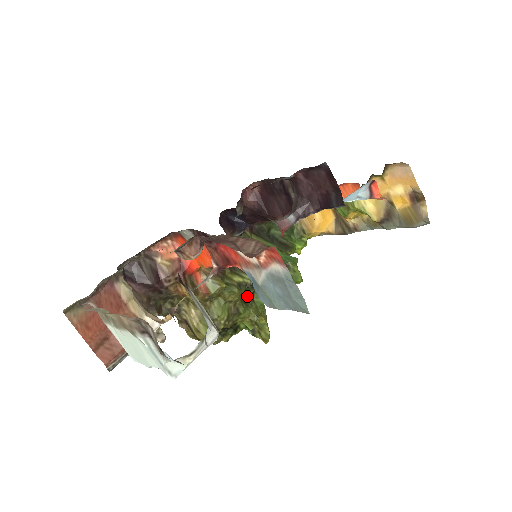
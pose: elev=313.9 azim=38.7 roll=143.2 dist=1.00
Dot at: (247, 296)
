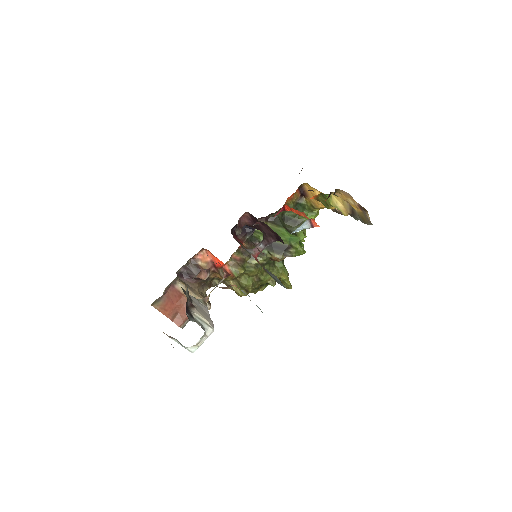
Dot at: (269, 265)
